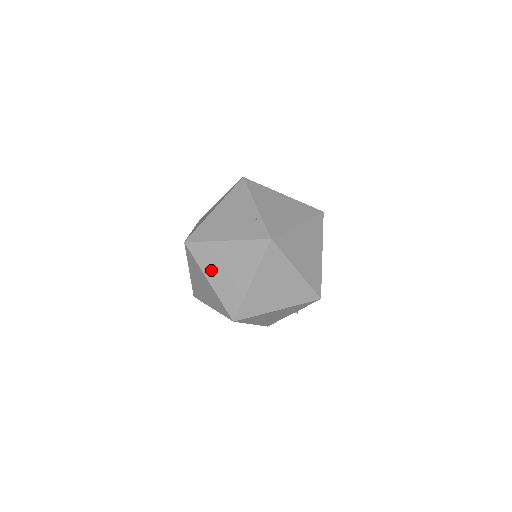
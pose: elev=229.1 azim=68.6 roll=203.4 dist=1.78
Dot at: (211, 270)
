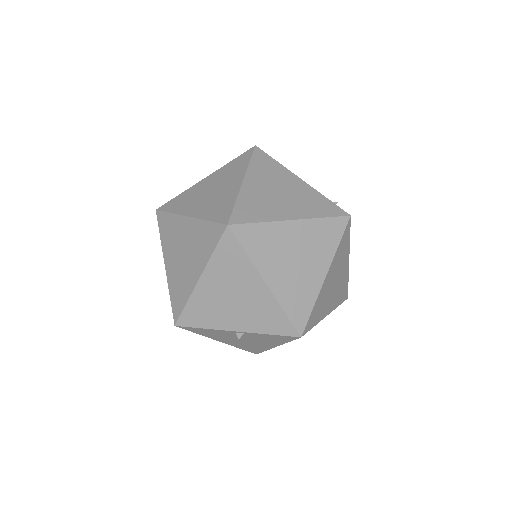
Dot at: (258, 178)
